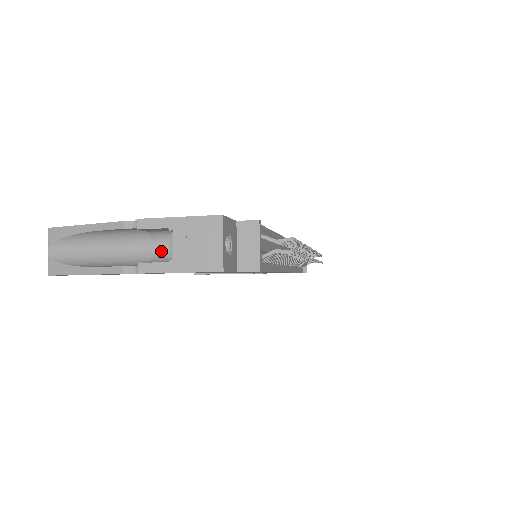
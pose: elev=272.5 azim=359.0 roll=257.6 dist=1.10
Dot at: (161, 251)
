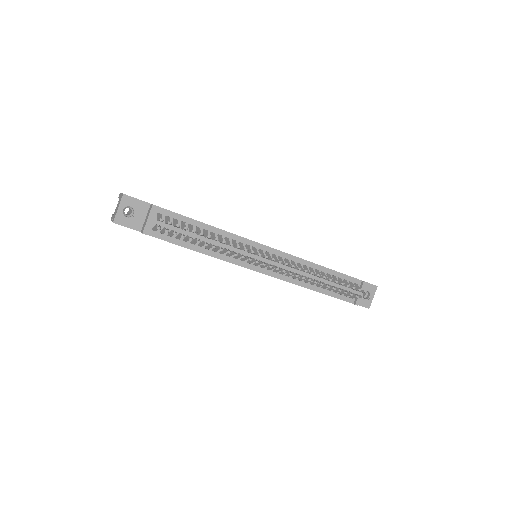
Dot at: occluded
